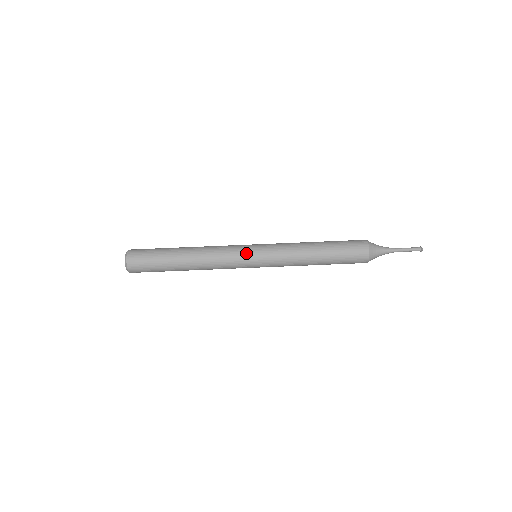
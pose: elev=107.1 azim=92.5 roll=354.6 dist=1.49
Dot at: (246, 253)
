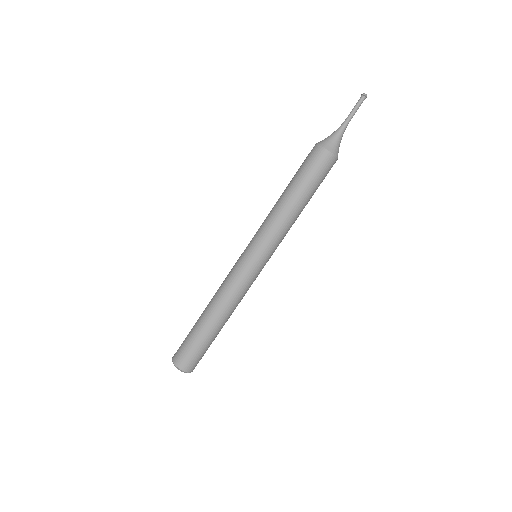
Dot at: (259, 272)
